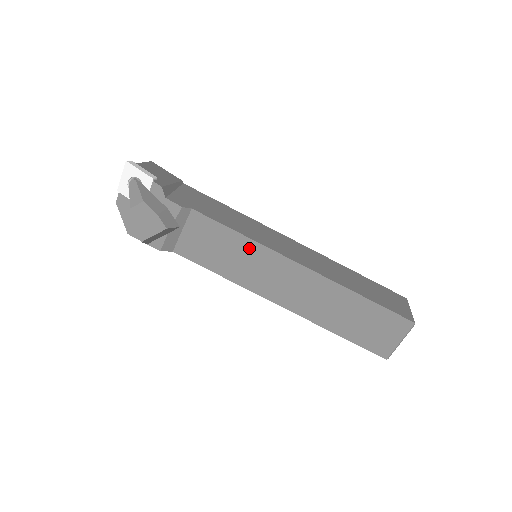
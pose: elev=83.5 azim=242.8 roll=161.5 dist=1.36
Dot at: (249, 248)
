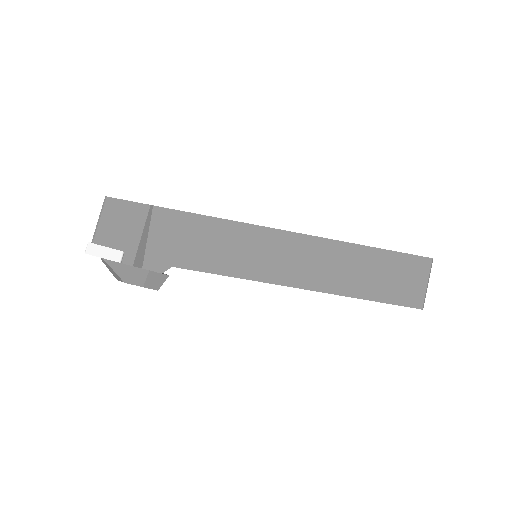
Dot at: occluded
